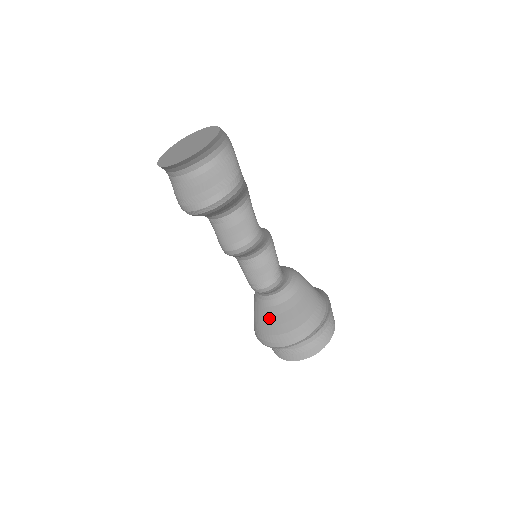
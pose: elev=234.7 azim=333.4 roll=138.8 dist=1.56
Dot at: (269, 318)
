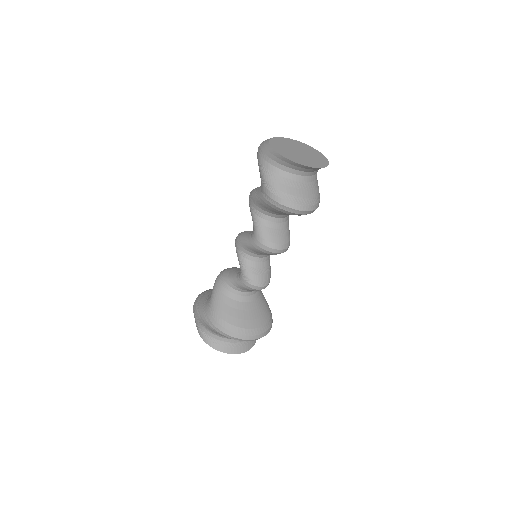
Dot at: (237, 311)
